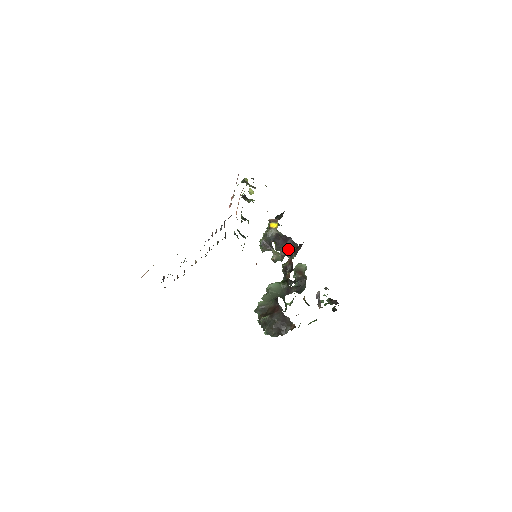
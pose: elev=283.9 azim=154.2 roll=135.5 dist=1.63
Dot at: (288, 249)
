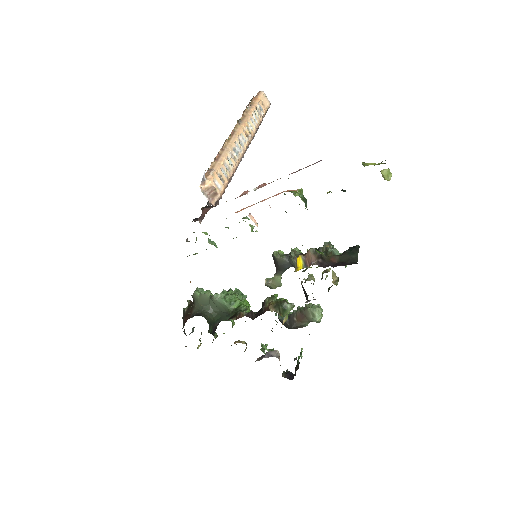
Dot at: (305, 293)
